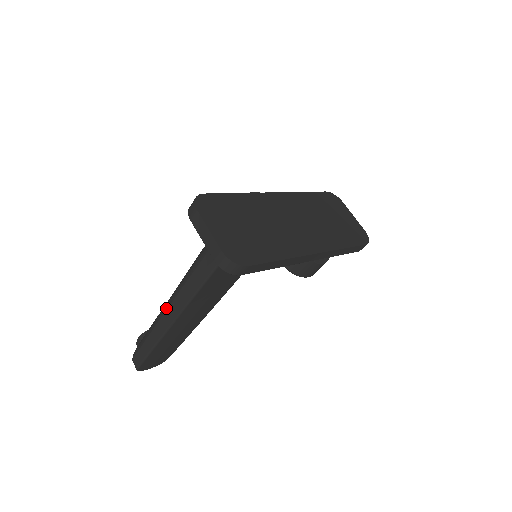
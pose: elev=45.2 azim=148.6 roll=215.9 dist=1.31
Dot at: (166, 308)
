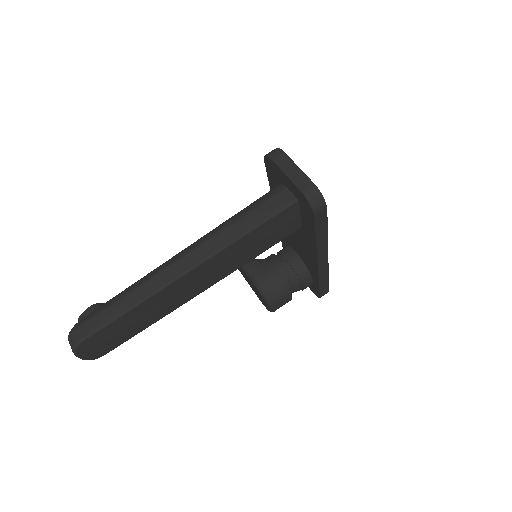
Dot at: (179, 257)
